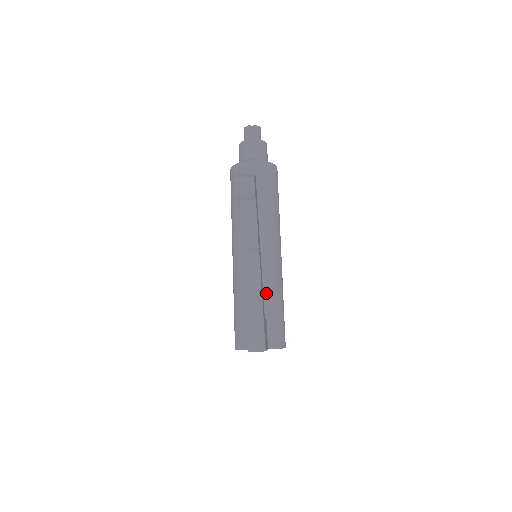
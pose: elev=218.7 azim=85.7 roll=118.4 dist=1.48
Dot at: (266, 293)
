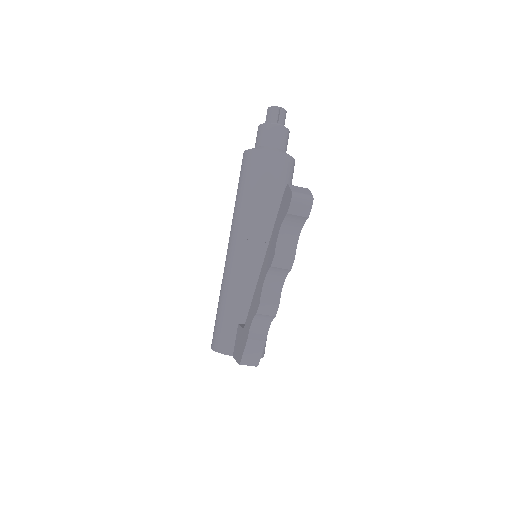
Dot at: occluded
